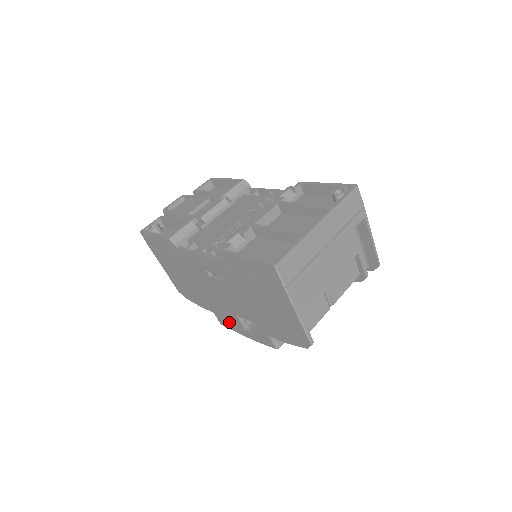
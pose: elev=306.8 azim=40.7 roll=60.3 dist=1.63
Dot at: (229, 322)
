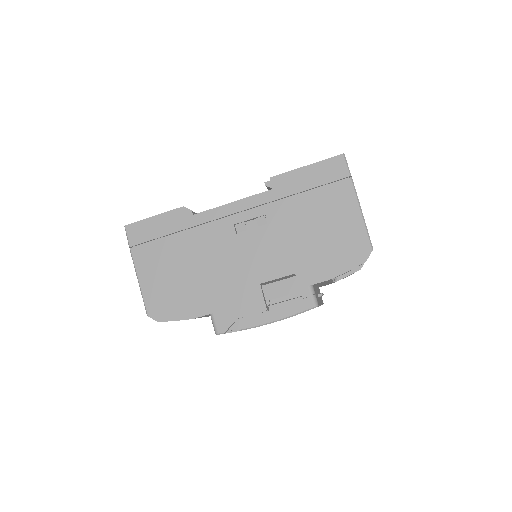
Dot at: (239, 313)
